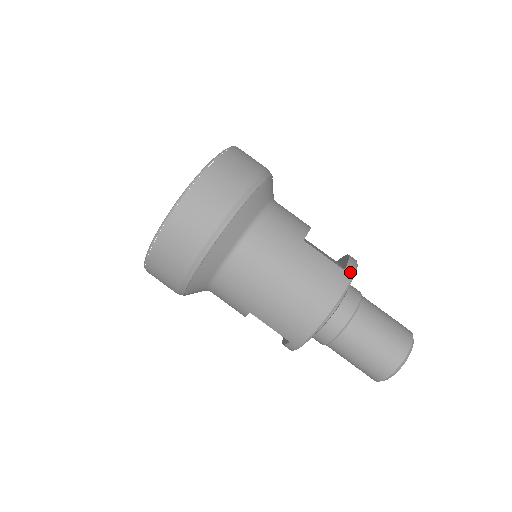
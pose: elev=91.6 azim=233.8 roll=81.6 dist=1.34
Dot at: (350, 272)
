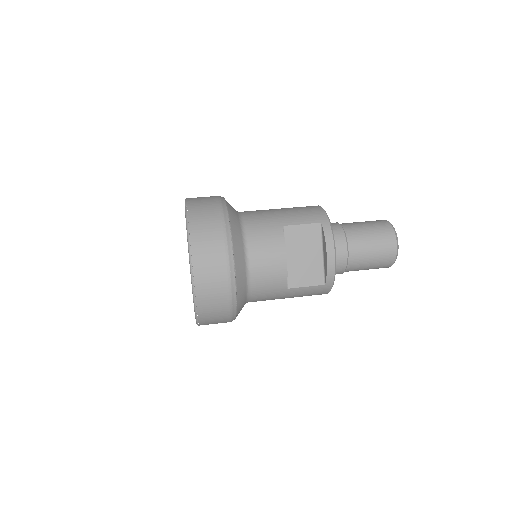
Dot at: occluded
